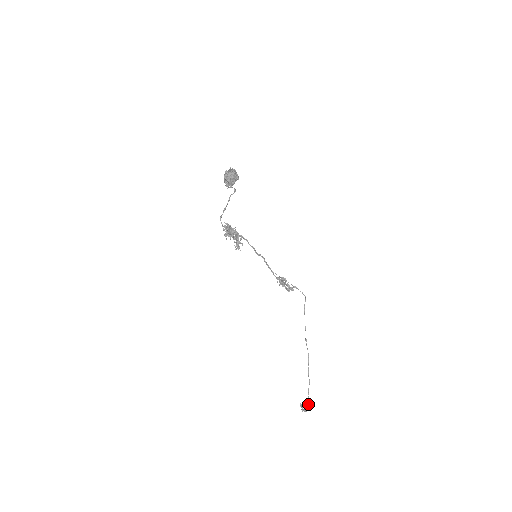
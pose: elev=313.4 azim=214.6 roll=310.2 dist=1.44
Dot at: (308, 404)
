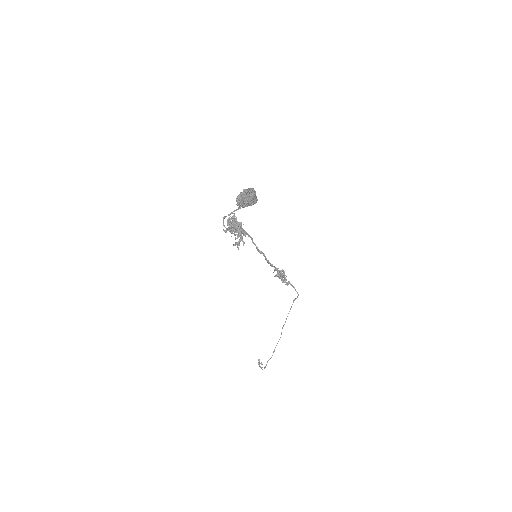
Dot at: (264, 367)
